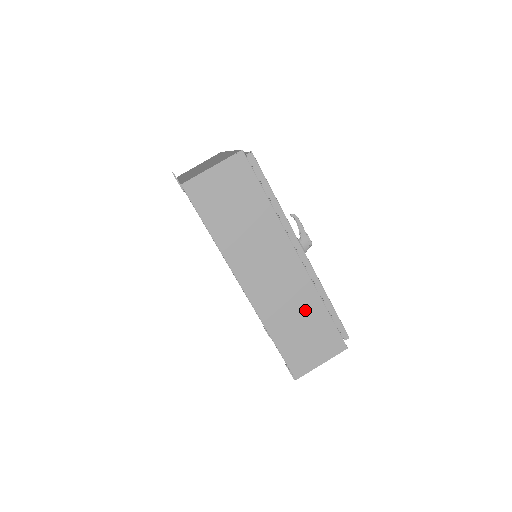
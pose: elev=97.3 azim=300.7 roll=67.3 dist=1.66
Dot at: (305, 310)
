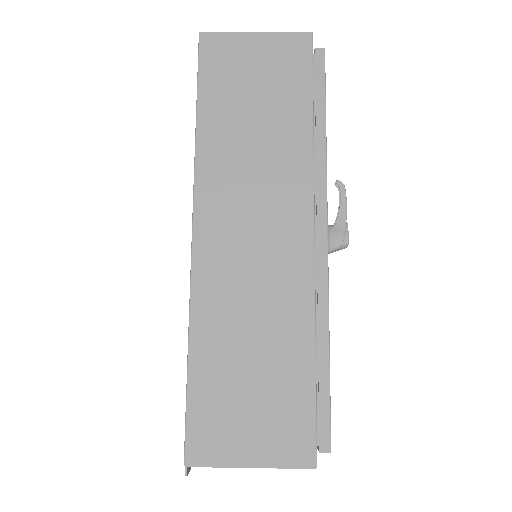
Dot at: (275, 334)
